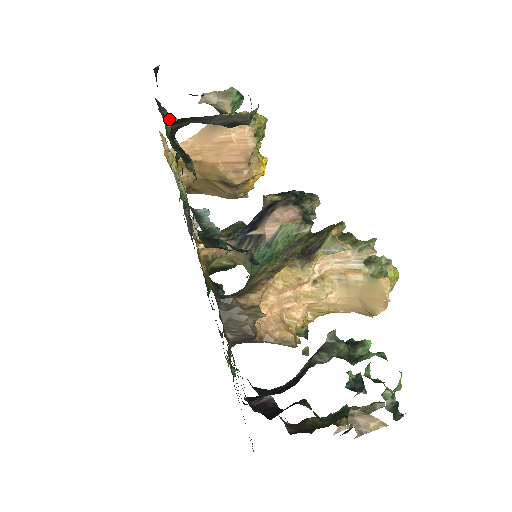
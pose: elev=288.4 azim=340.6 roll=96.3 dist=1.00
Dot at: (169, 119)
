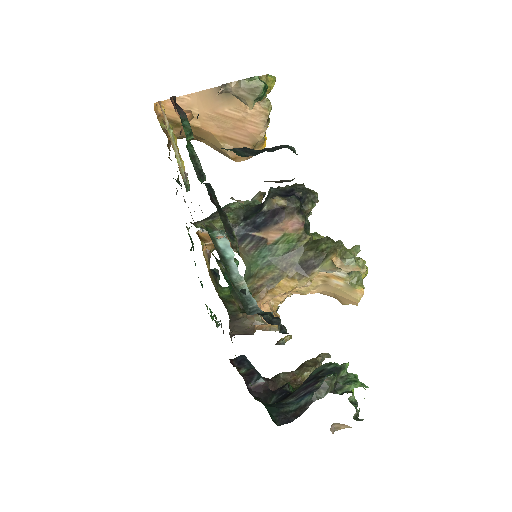
Dot at: (191, 132)
